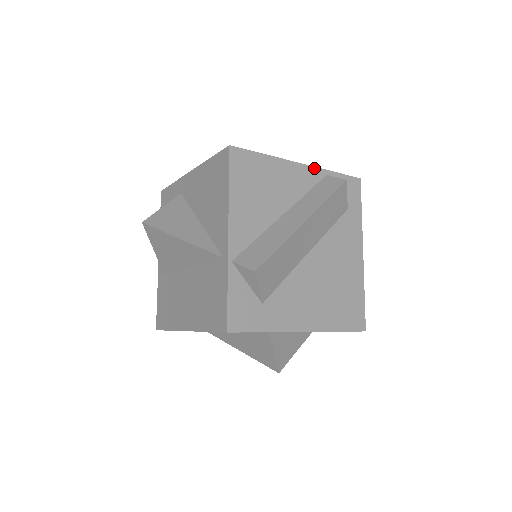
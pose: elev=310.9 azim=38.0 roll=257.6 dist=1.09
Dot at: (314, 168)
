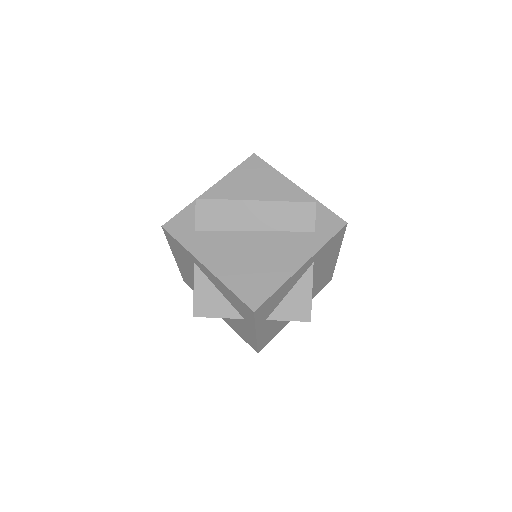
Dot at: (307, 194)
